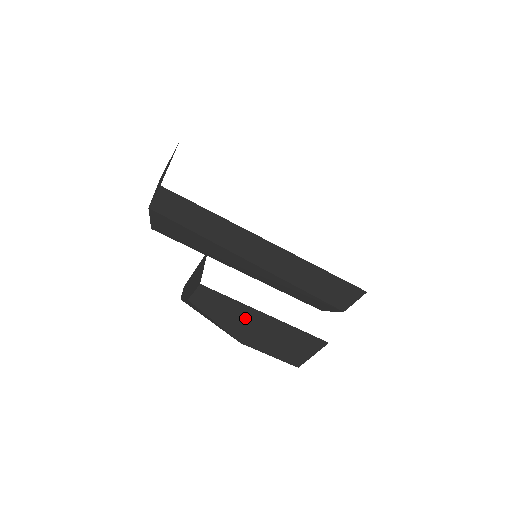
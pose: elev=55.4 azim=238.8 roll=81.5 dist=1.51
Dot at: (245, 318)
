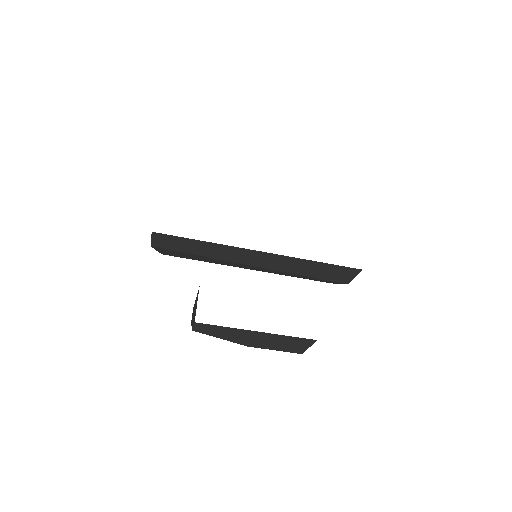
Dot at: (241, 335)
